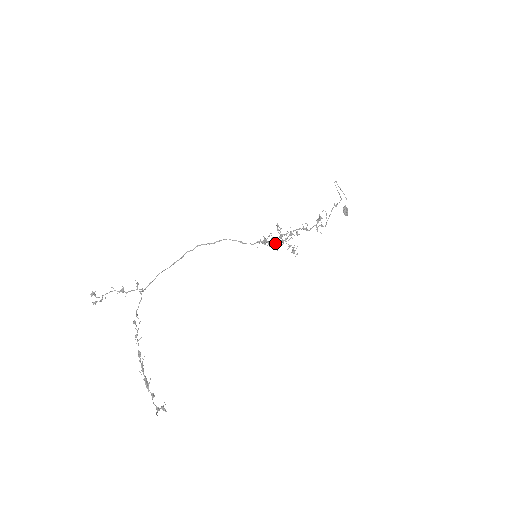
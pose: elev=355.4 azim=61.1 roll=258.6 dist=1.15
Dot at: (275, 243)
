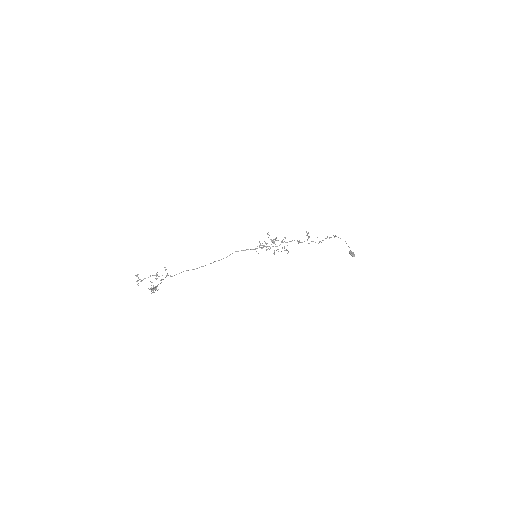
Dot at: occluded
